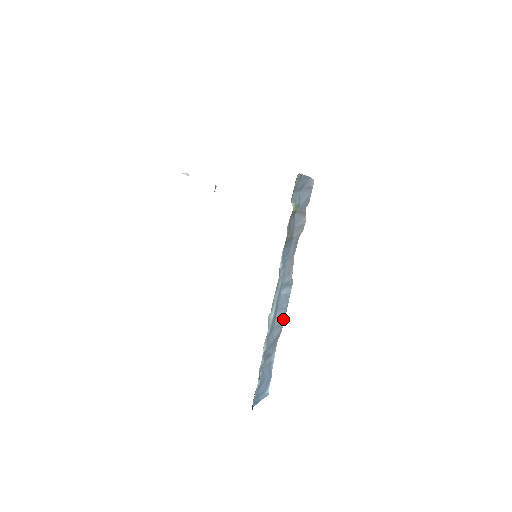
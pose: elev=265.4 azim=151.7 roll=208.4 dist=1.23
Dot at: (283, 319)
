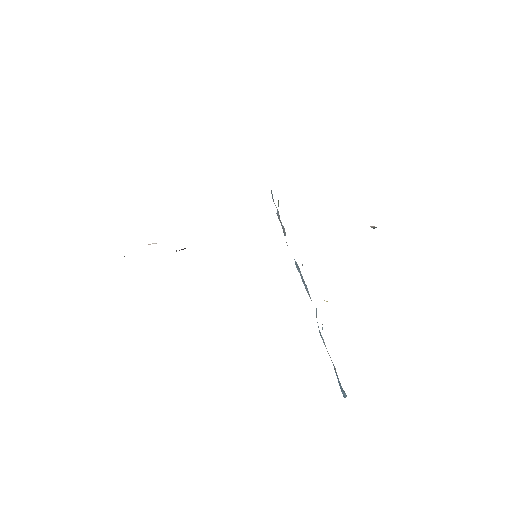
Dot at: (310, 298)
